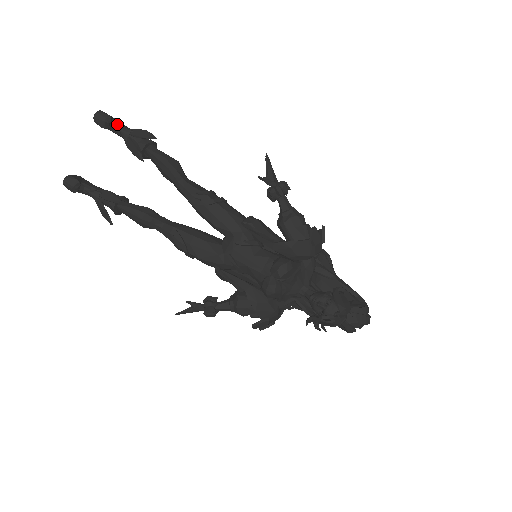
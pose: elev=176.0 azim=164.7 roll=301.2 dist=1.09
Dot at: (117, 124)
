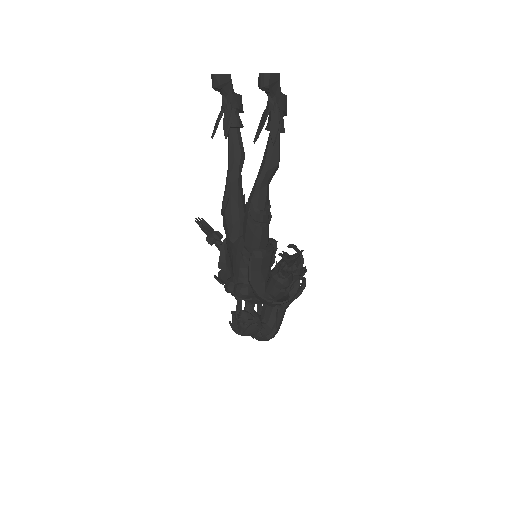
Dot at: (272, 93)
